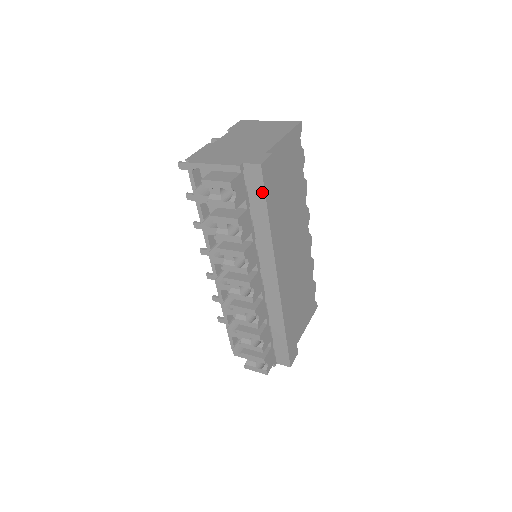
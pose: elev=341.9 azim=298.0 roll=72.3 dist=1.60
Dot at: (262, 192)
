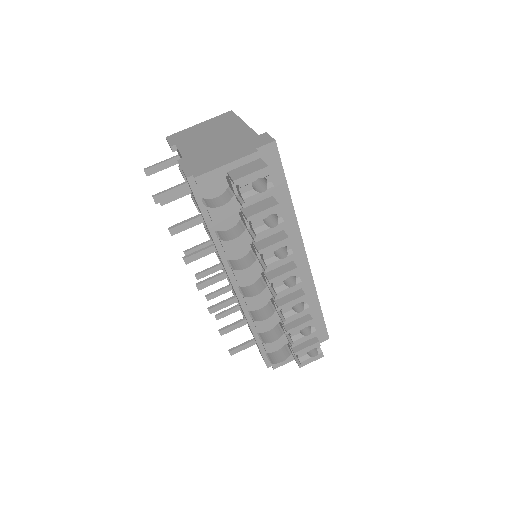
Dot at: (280, 170)
